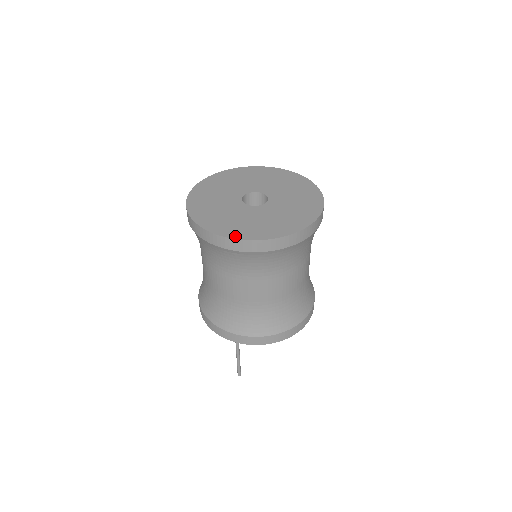
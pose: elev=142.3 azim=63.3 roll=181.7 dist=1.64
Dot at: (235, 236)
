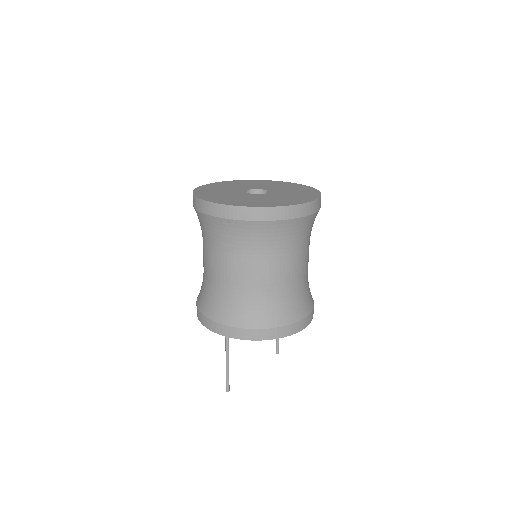
Dot at: (227, 203)
